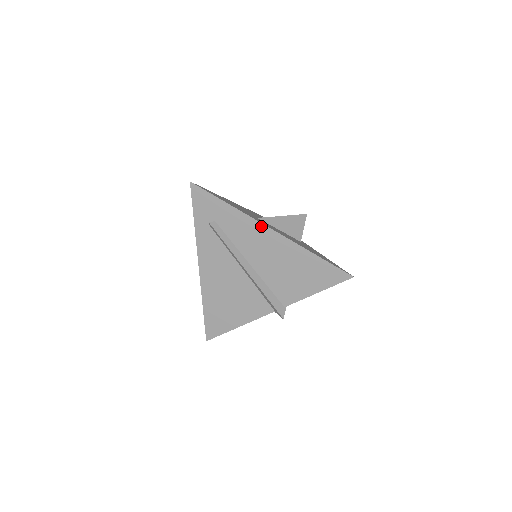
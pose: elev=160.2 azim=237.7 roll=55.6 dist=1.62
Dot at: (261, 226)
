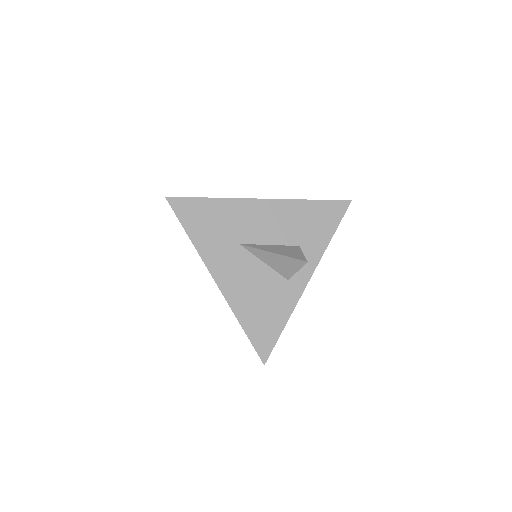
Dot at: (210, 271)
